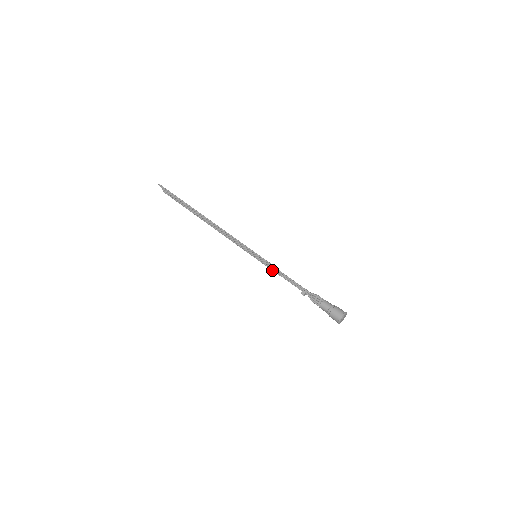
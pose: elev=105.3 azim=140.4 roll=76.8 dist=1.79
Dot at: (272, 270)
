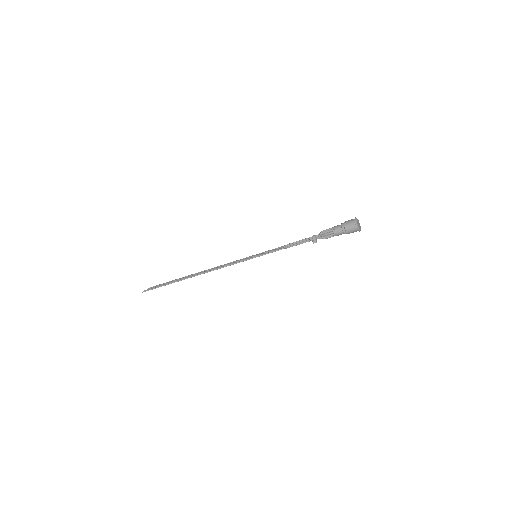
Dot at: occluded
